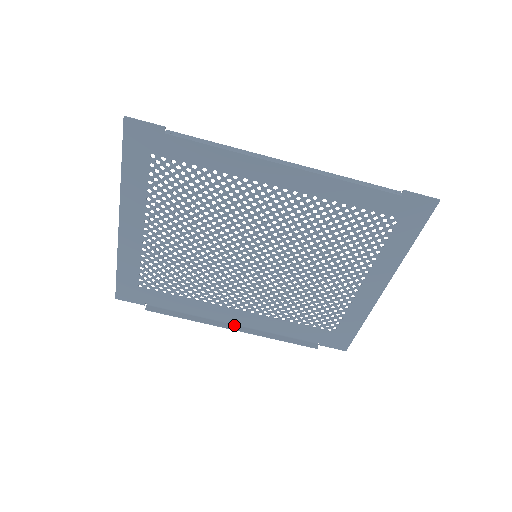
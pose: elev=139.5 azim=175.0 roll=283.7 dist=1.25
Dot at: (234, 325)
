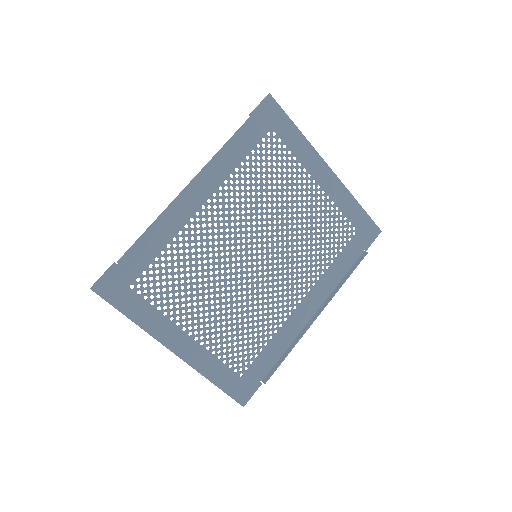
Dot at: (315, 314)
